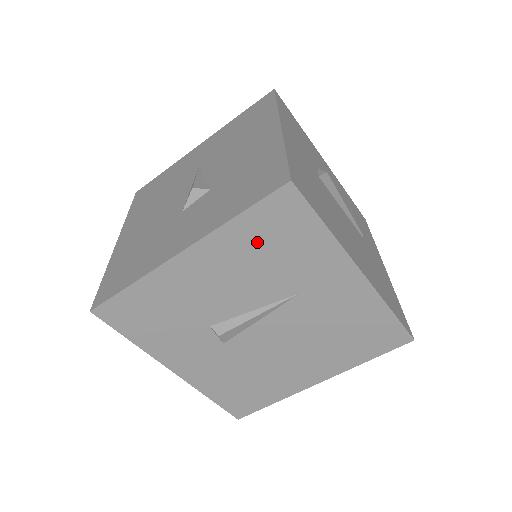
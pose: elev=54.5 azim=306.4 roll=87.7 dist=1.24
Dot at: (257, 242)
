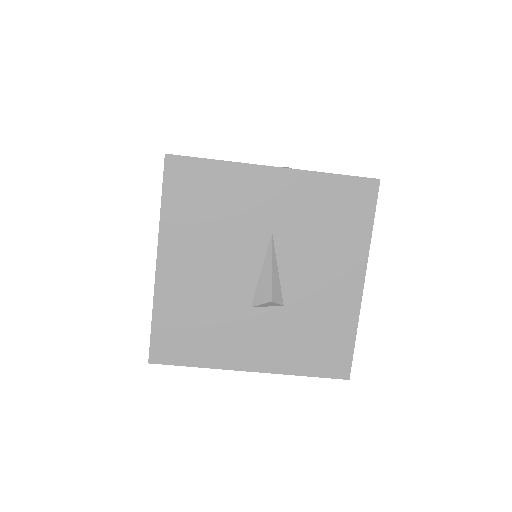
Dot at: occluded
